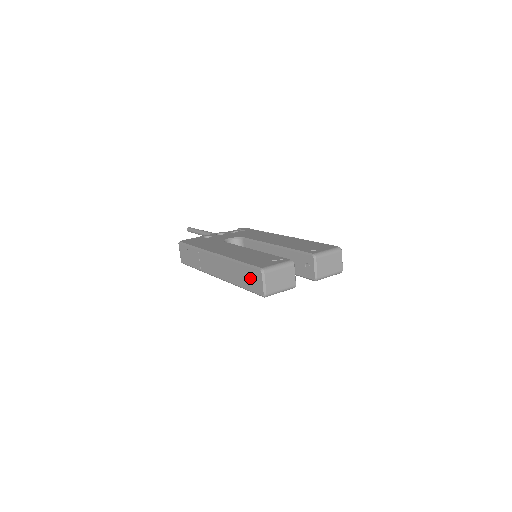
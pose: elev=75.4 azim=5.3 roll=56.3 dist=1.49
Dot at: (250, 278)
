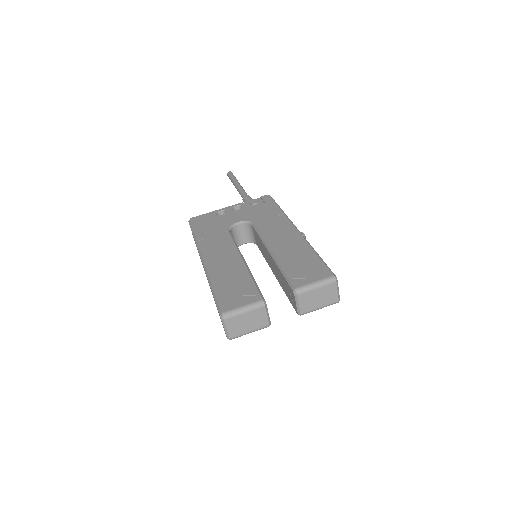
Dot at: occluded
